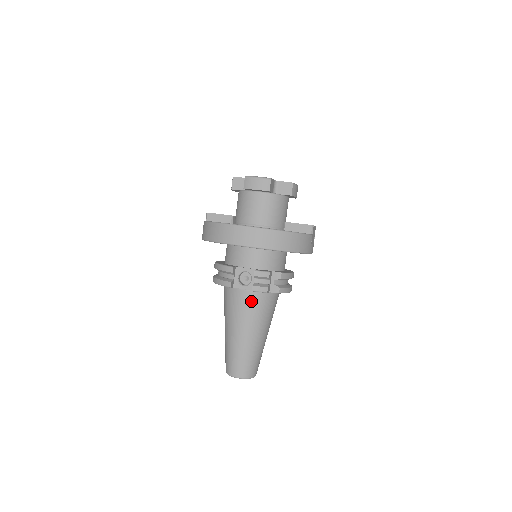
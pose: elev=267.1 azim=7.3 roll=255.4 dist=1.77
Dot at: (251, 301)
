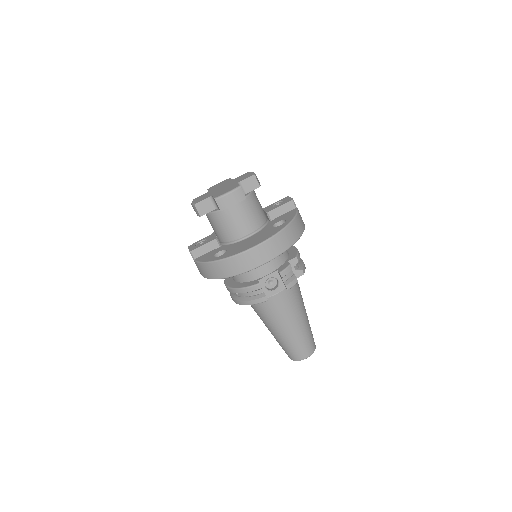
Dot at: (286, 297)
